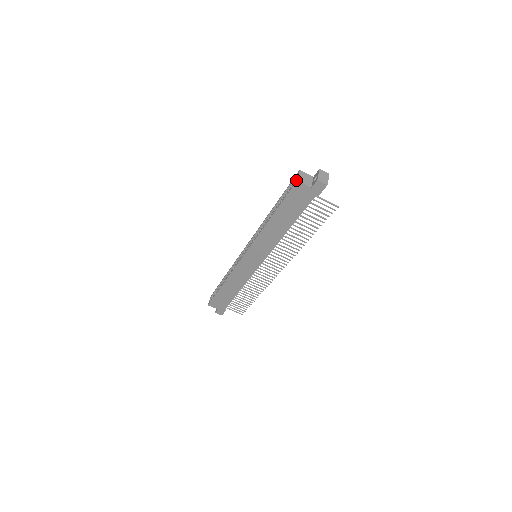
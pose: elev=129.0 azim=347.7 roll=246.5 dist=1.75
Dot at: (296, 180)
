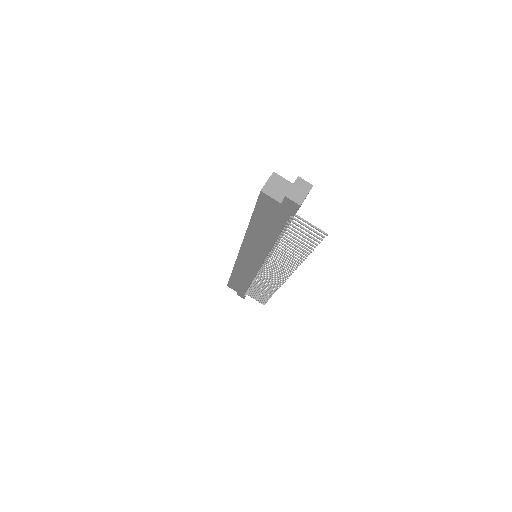
Dot at: (263, 188)
